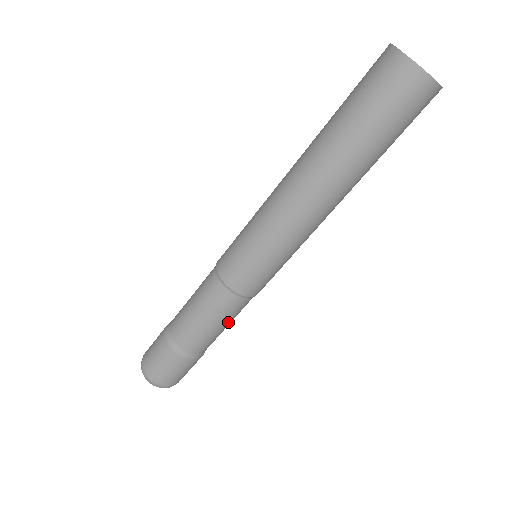
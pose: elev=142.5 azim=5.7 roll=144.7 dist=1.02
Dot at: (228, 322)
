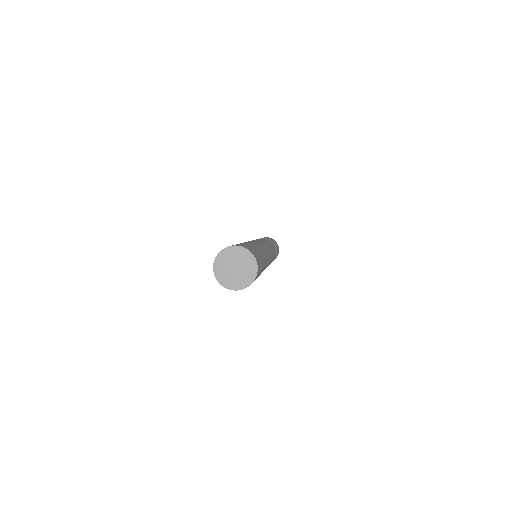
Dot at: occluded
